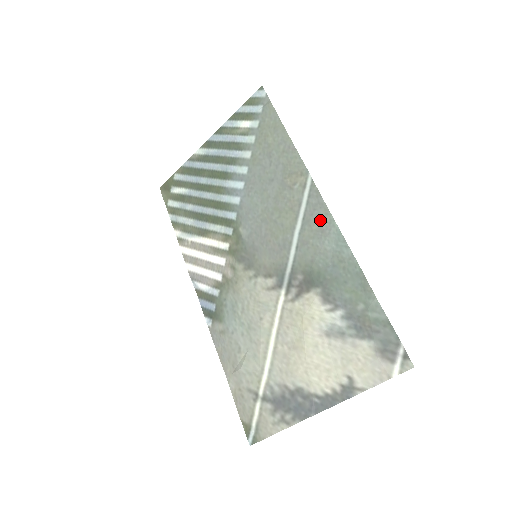
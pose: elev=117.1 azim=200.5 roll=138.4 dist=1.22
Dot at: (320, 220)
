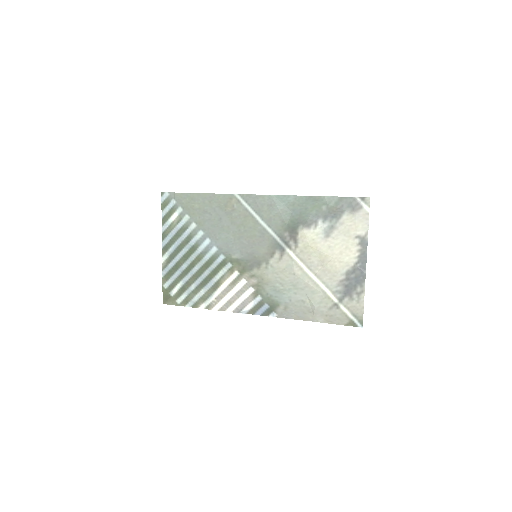
Dot at: (264, 203)
